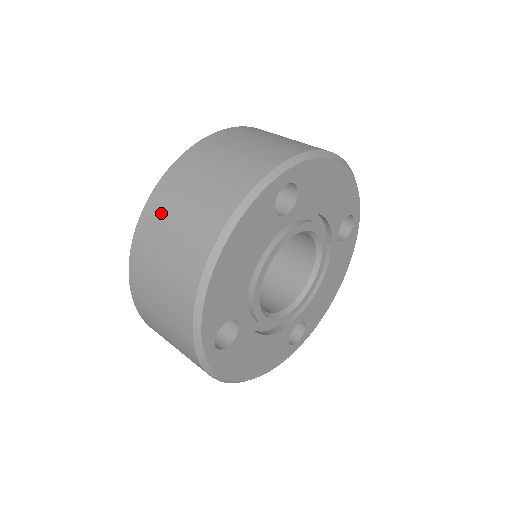
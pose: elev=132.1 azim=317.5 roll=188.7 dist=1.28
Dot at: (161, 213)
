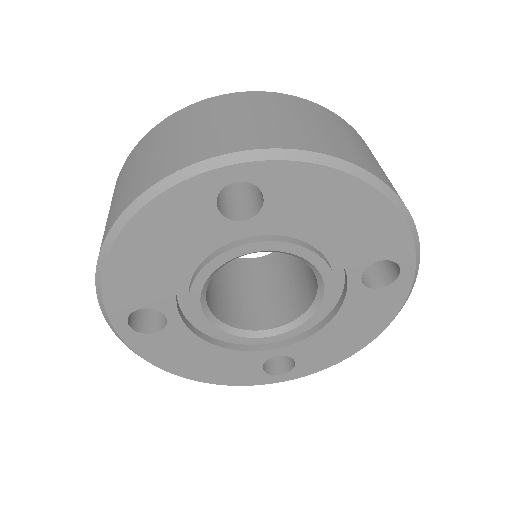
Dot at: (129, 165)
